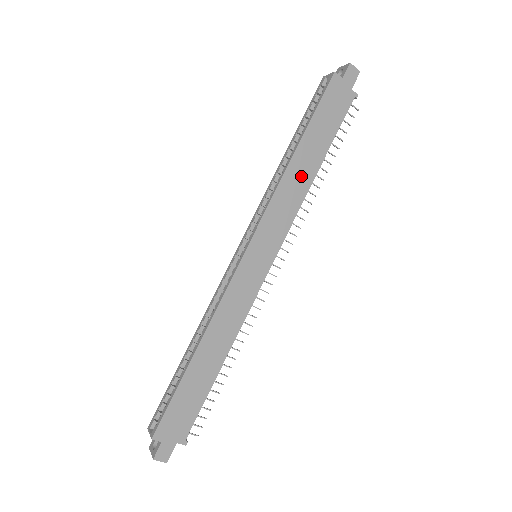
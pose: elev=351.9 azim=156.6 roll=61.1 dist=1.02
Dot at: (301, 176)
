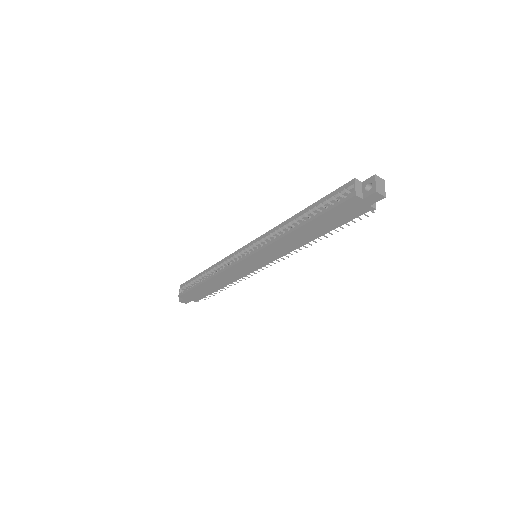
Dot at: (299, 239)
